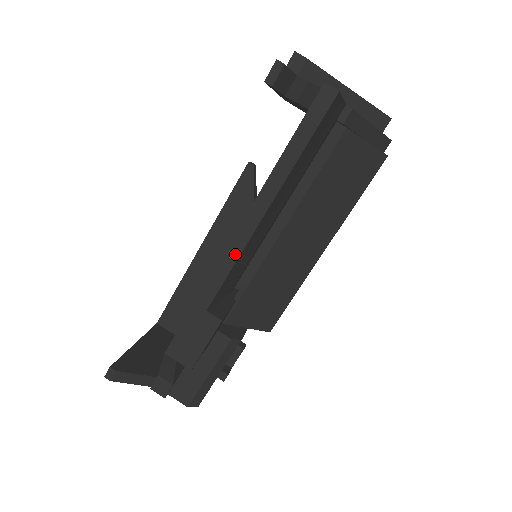
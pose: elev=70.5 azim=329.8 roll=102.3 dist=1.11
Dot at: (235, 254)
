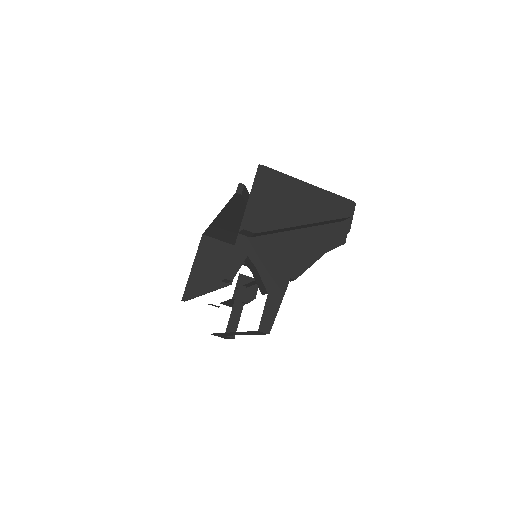
Dot at: occluded
